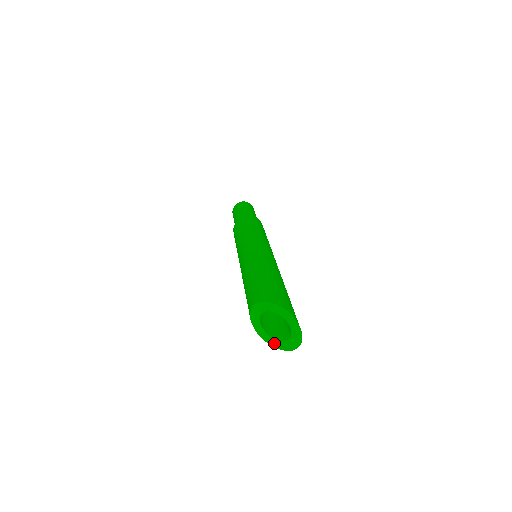
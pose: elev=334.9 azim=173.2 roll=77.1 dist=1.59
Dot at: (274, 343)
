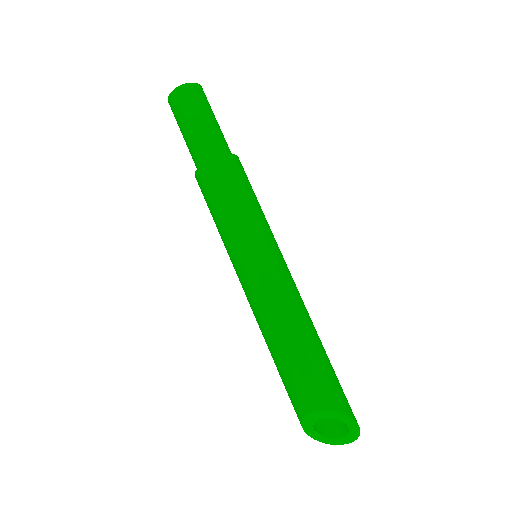
Dot at: (316, 436)
